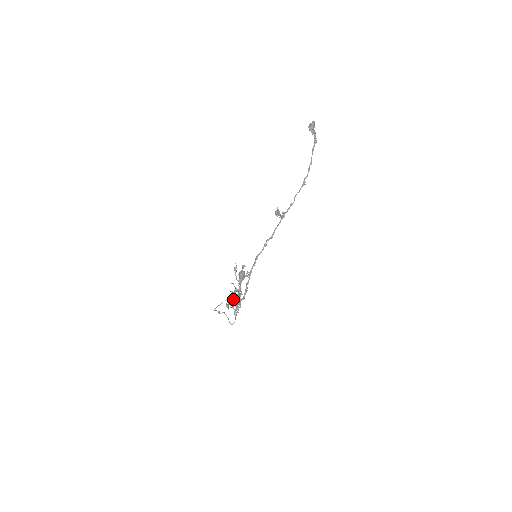
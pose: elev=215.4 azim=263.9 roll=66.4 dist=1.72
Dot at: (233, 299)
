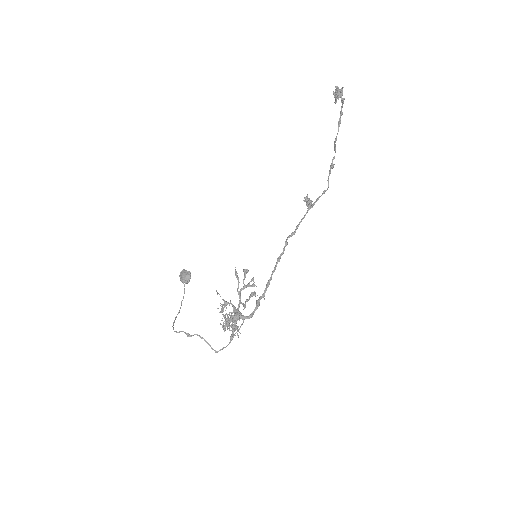
Dot at: (234, 318)
